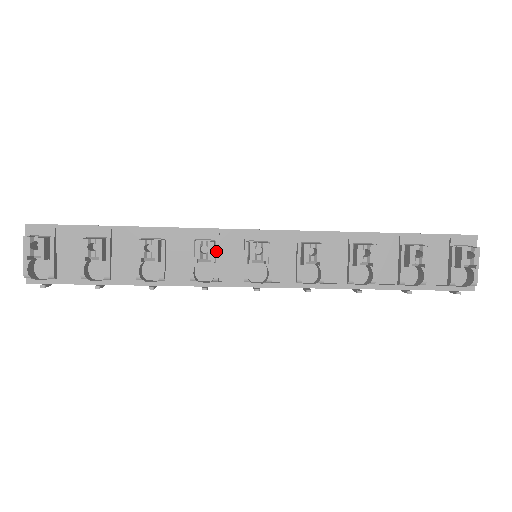
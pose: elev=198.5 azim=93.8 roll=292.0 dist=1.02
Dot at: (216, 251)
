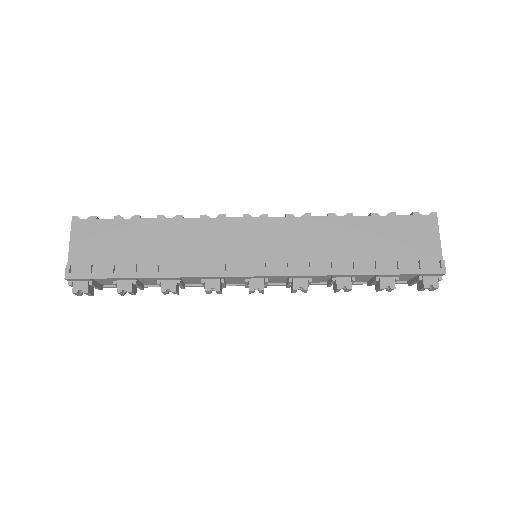
Dot at: (222, 284)
